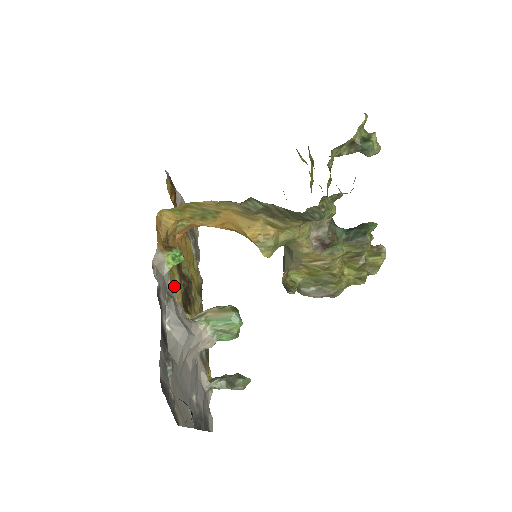
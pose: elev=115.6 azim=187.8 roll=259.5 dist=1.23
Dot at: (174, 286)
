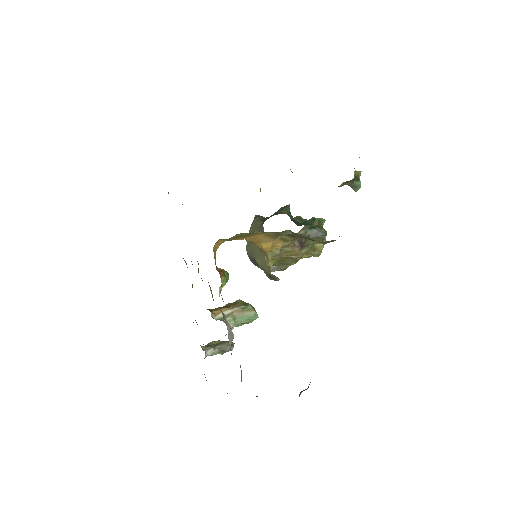
Dot at: (212, 297)
